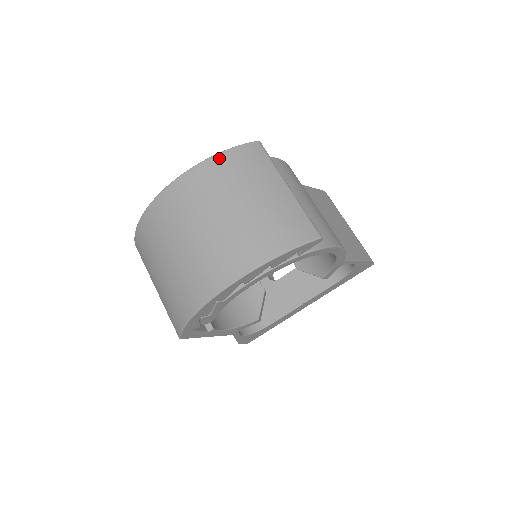
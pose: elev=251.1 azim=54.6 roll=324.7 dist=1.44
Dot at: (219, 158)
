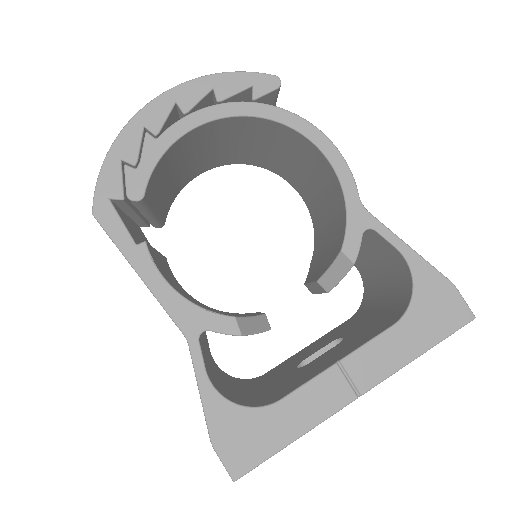
Dot at: occluded
